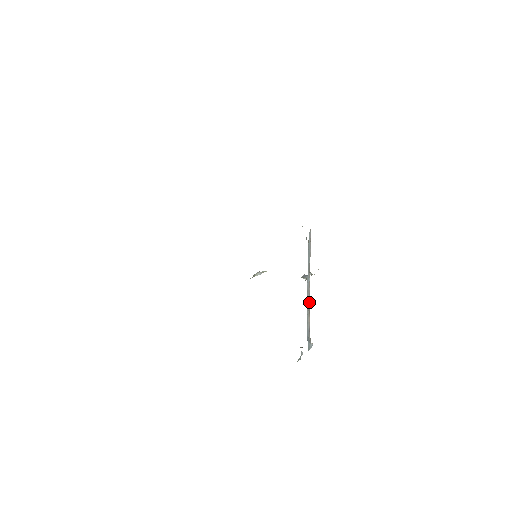
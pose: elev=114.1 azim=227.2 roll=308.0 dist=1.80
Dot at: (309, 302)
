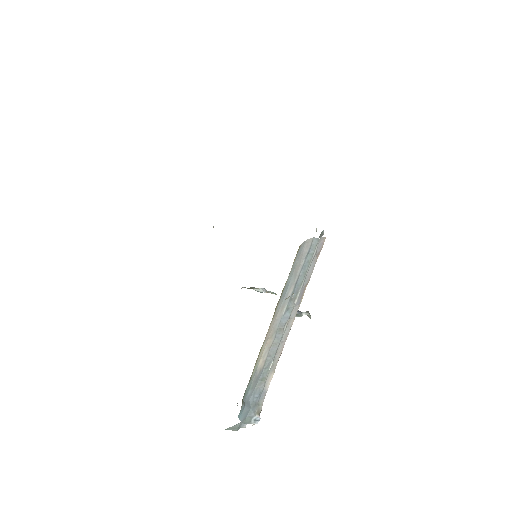
Dot at: (281, 351)
